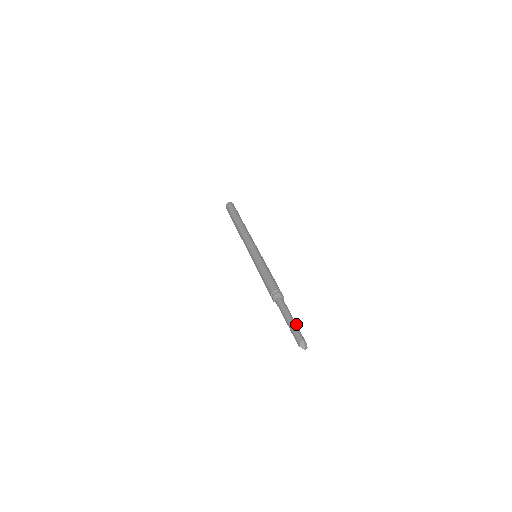
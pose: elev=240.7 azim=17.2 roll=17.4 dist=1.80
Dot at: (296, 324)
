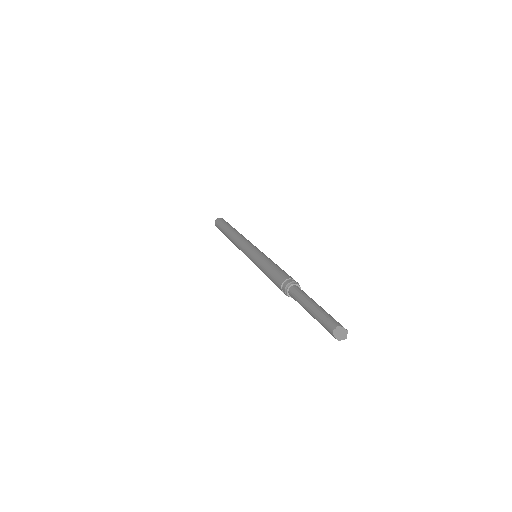
Dot at: (319, 309)
